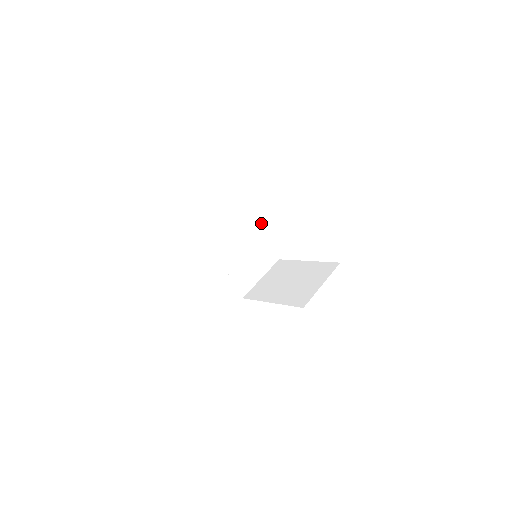
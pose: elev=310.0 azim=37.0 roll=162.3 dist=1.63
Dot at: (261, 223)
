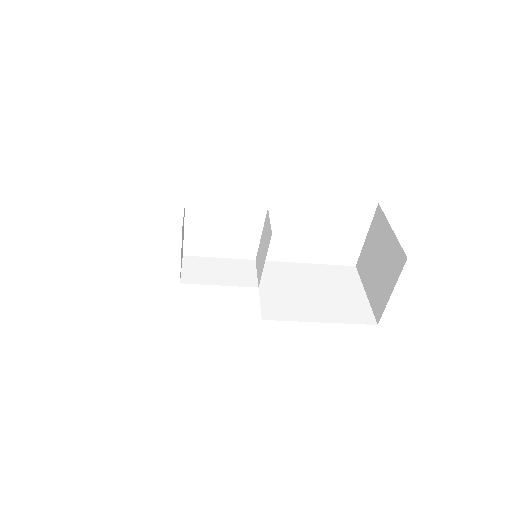
Dot at: occluded
